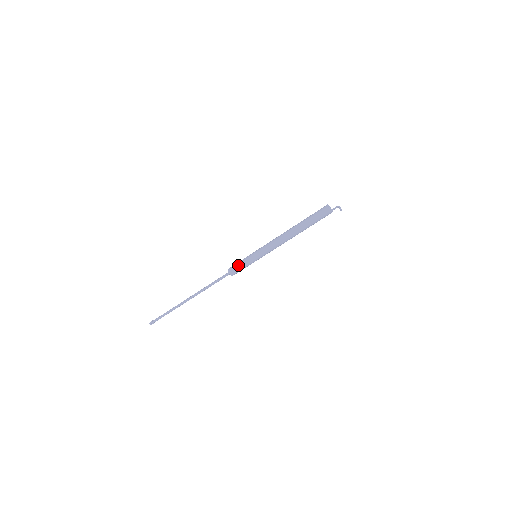
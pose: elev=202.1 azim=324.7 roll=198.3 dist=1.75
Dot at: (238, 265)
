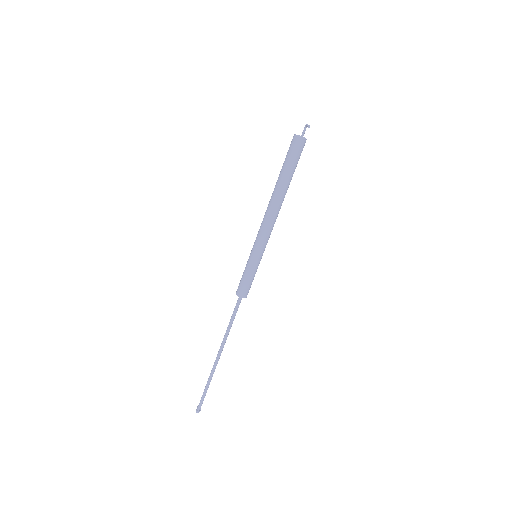
Dot at: (241, 279)
